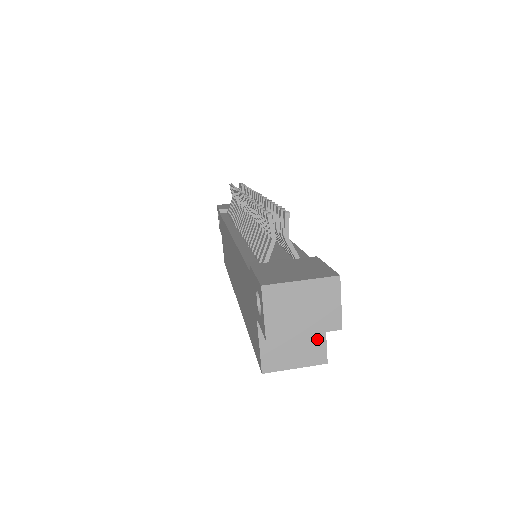
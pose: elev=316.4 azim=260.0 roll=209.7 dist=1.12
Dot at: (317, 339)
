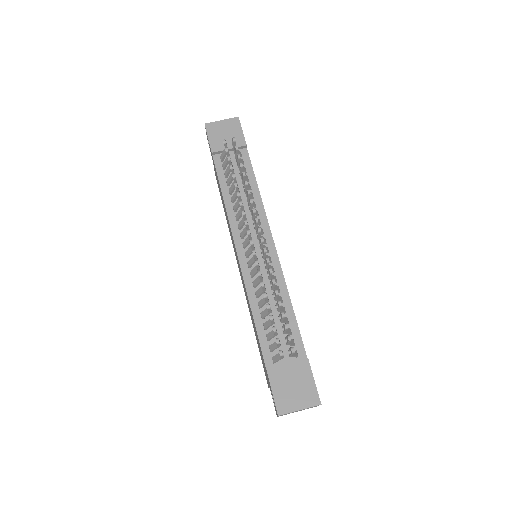
Dot at: occluded
